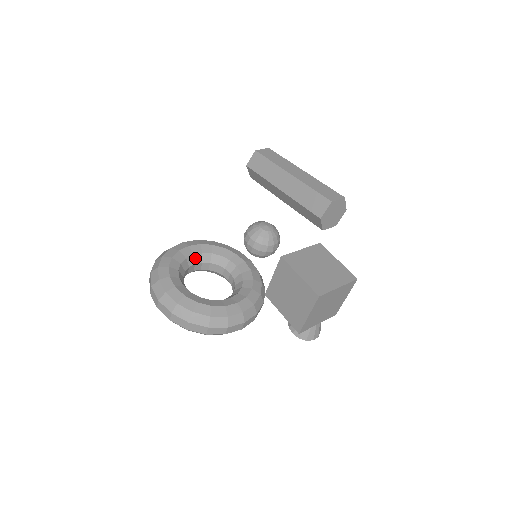
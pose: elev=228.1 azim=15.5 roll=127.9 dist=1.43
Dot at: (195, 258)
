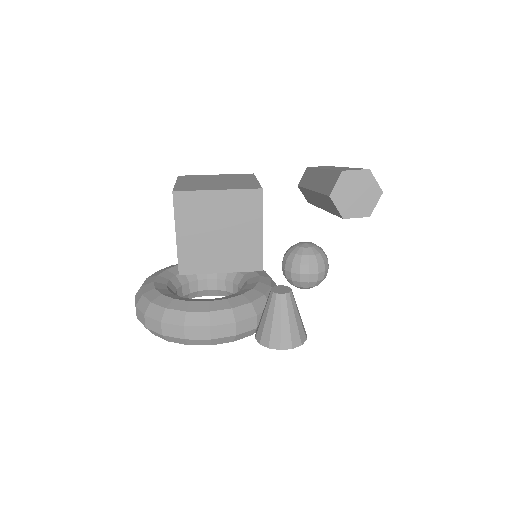
Dot at: occluded
